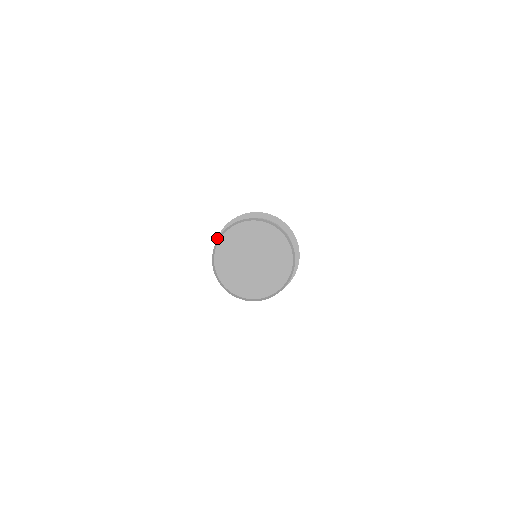
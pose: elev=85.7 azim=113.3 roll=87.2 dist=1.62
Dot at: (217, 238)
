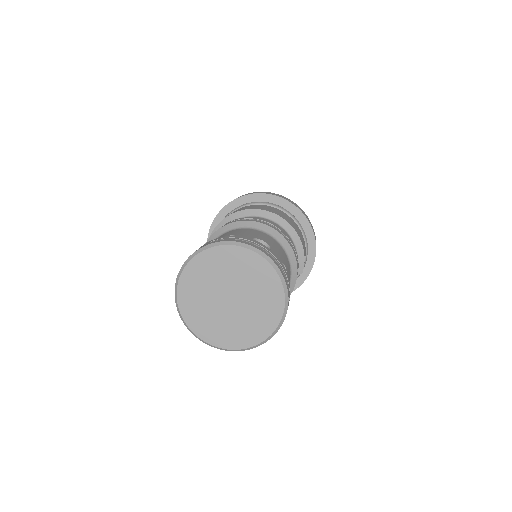
Dot at: occluded
